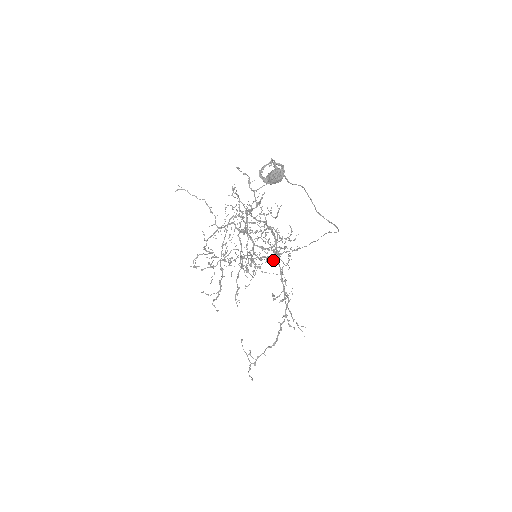
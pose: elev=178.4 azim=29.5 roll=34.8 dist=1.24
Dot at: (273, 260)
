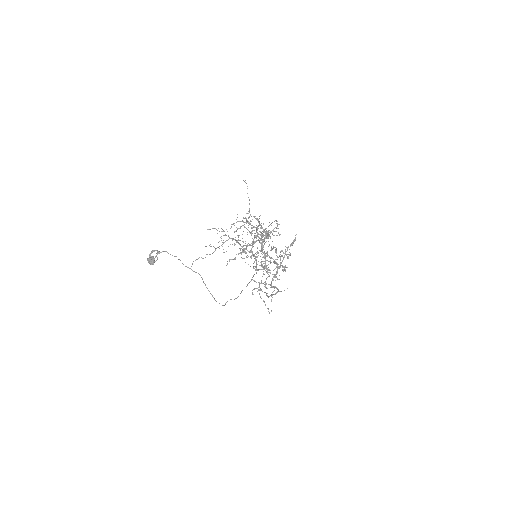
Dot at: (268, 267)
